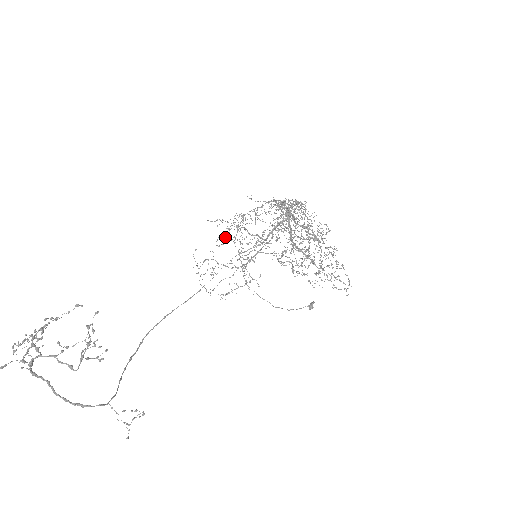
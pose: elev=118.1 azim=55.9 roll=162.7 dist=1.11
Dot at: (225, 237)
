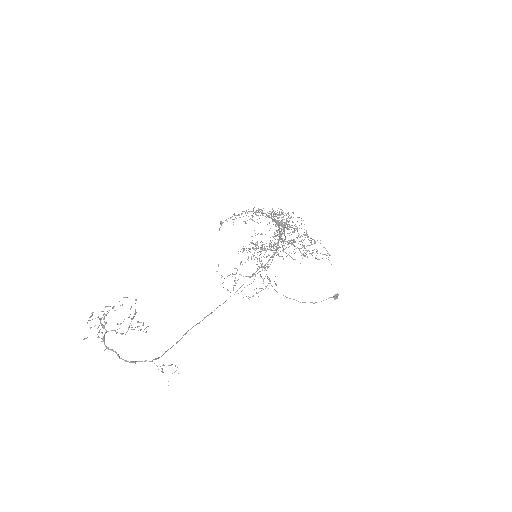
Dot at: occluded
